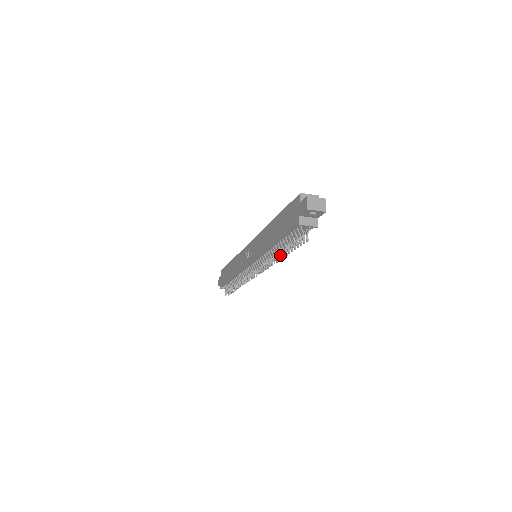
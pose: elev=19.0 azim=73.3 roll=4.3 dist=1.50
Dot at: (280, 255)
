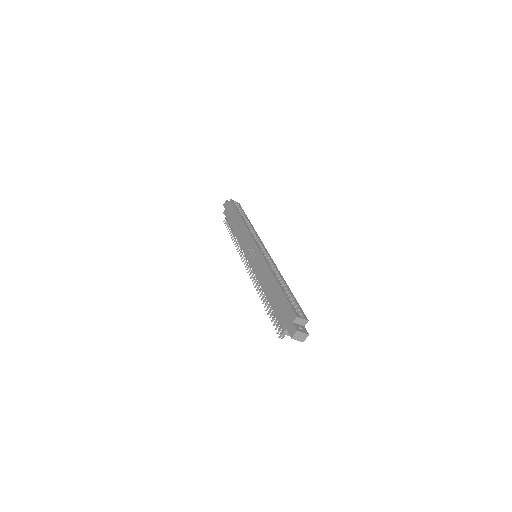
Dot at: occluded
